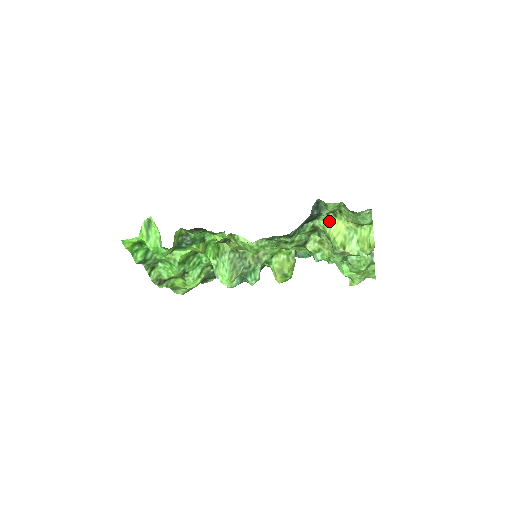
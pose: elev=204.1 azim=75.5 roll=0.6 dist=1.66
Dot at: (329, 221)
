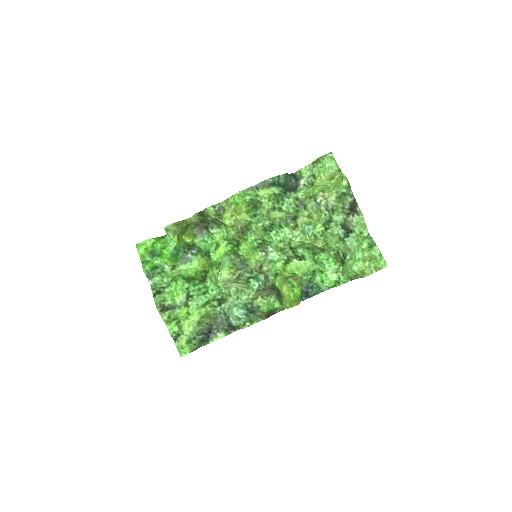
Dot at: (308, 188)
